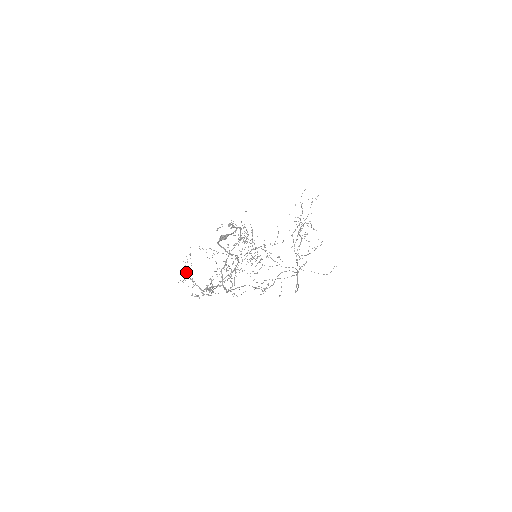
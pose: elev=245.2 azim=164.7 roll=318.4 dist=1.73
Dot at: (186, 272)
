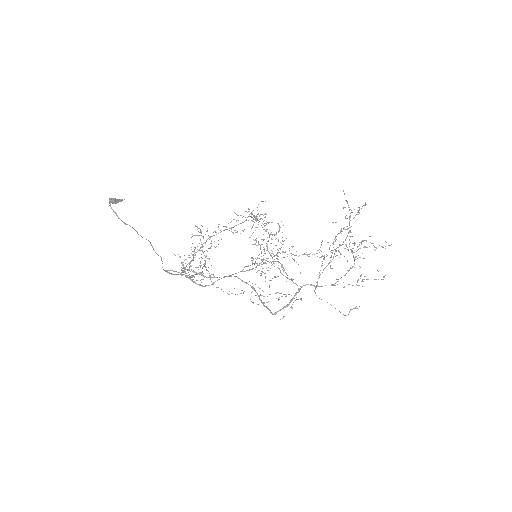
Dot at: (194, 250)
